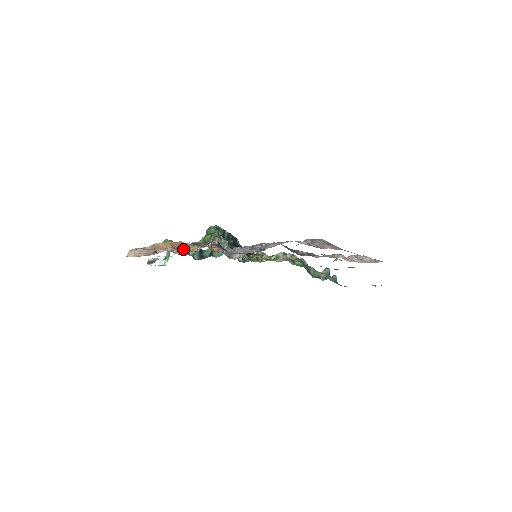
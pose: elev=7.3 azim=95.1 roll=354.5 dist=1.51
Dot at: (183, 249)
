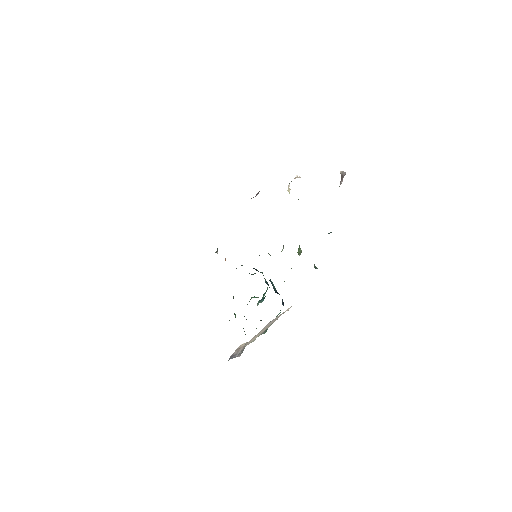
Dot at: occluded
